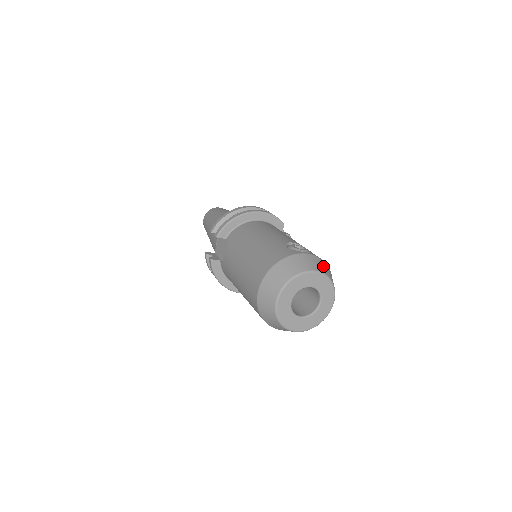
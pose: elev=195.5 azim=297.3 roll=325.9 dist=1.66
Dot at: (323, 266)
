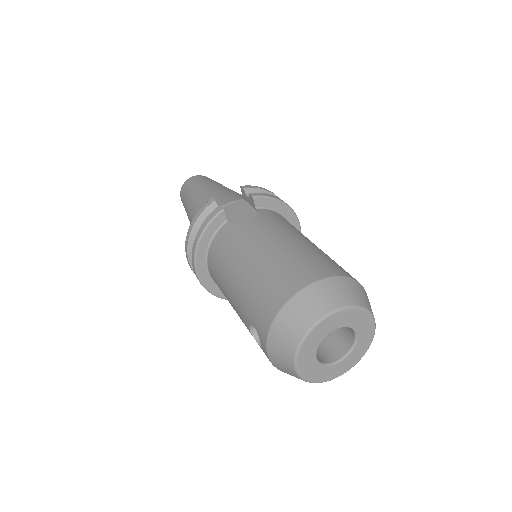
Dot at: occluded
